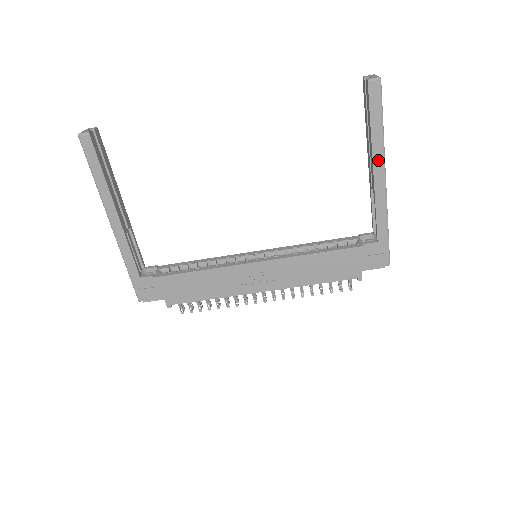
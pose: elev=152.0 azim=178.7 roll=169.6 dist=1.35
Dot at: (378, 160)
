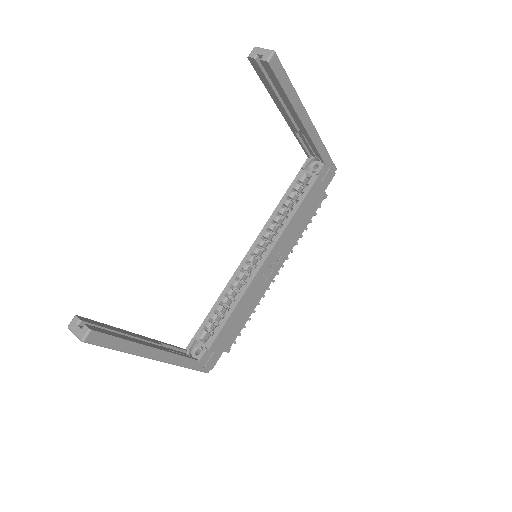
Dot at: (301, 112)
